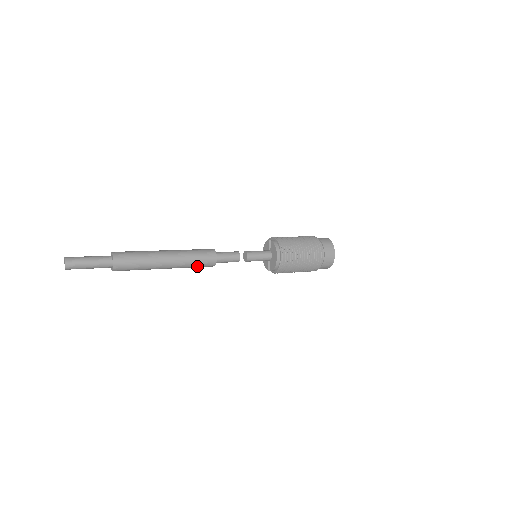
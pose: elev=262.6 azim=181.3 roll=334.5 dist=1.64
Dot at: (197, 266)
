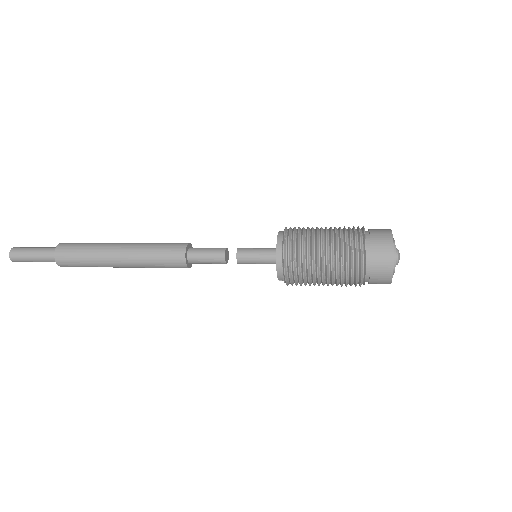
Dot at: (160, 263)
